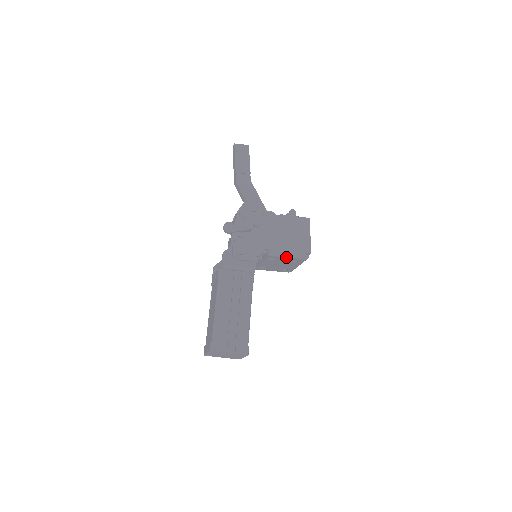
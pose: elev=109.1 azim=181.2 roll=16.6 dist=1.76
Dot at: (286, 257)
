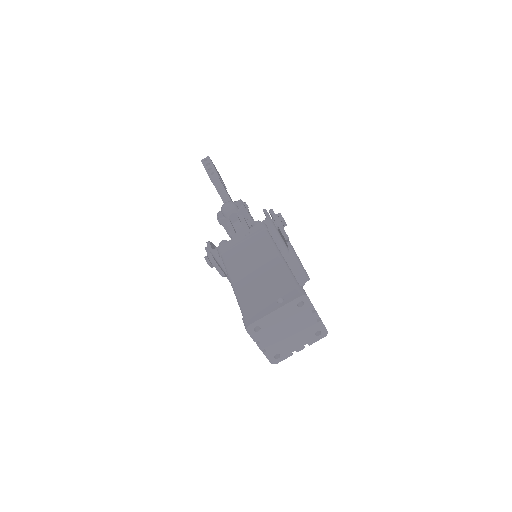
Dot at: (297, 266)
